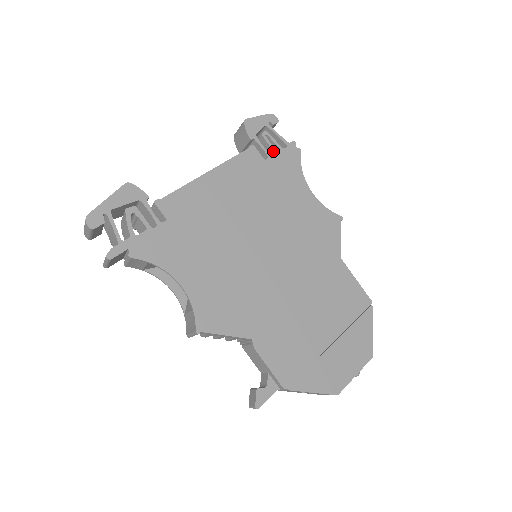
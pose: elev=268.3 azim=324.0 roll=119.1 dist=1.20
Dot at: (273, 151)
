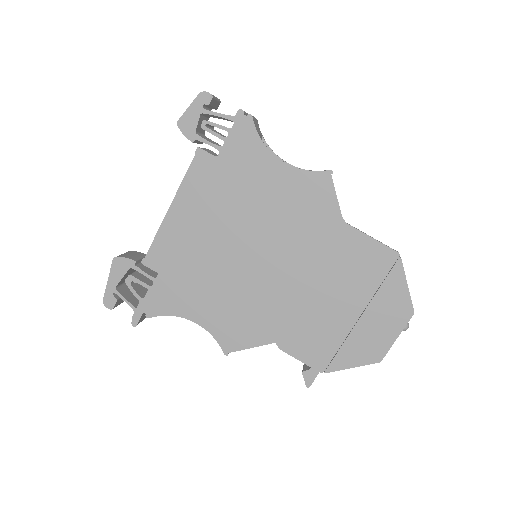
Dot at: occluded
